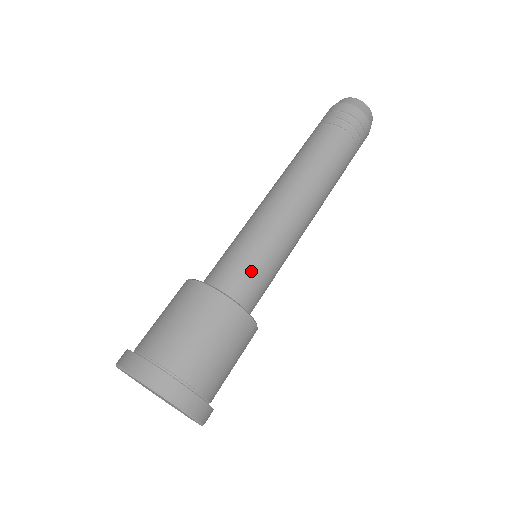
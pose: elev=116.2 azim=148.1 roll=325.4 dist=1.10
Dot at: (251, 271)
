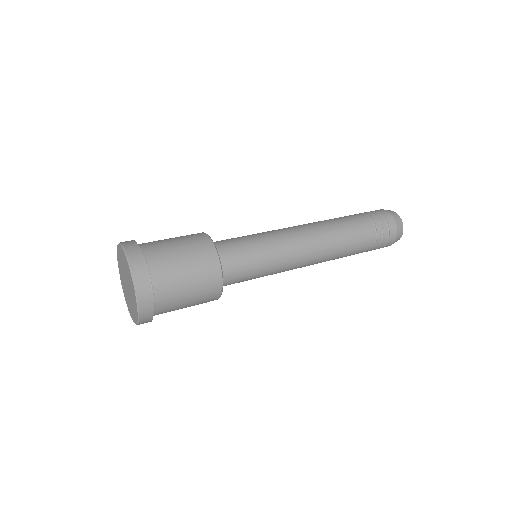
Dot at: (246, 262)
